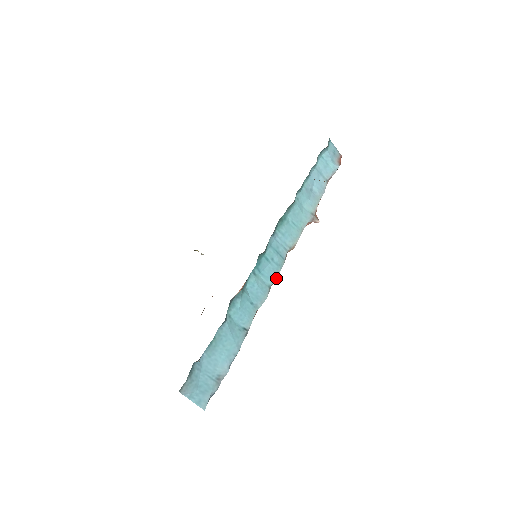
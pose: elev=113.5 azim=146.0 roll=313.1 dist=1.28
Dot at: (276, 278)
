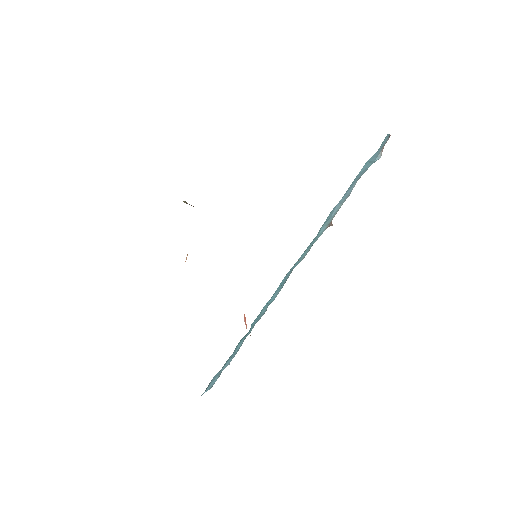
Dot at: occluded
